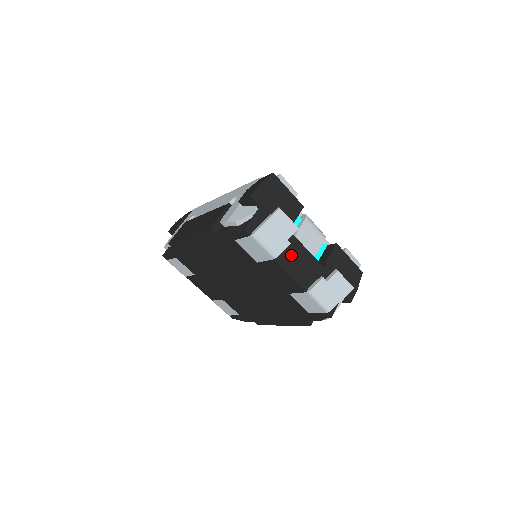
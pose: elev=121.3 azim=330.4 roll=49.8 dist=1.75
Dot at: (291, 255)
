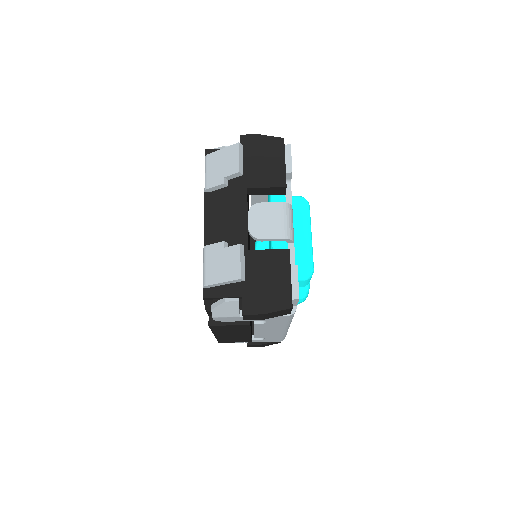
Dot at: (226, 206)
